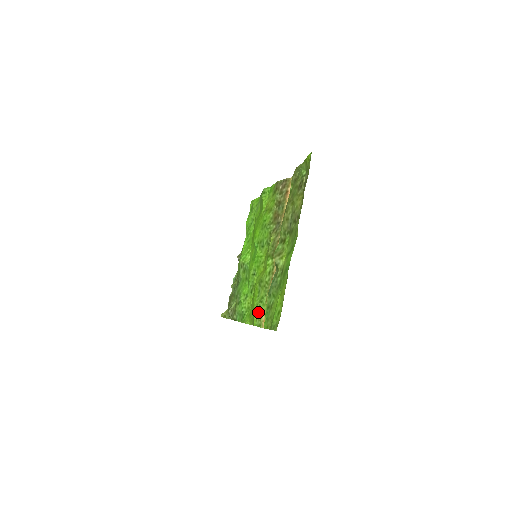
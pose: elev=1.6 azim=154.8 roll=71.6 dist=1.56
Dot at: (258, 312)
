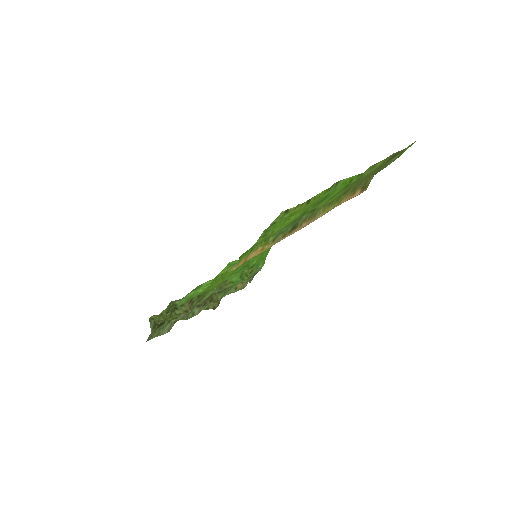
Dot at: (234, 263)
